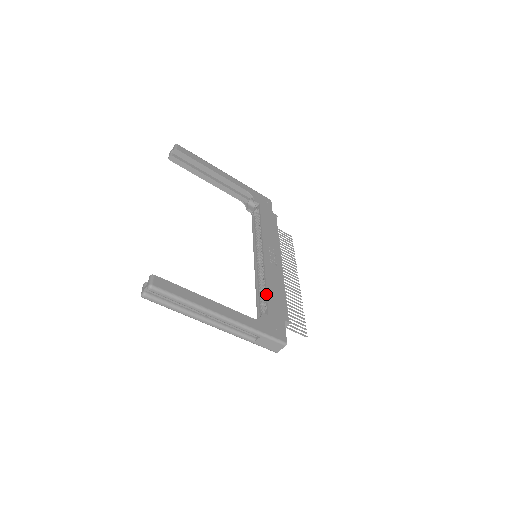
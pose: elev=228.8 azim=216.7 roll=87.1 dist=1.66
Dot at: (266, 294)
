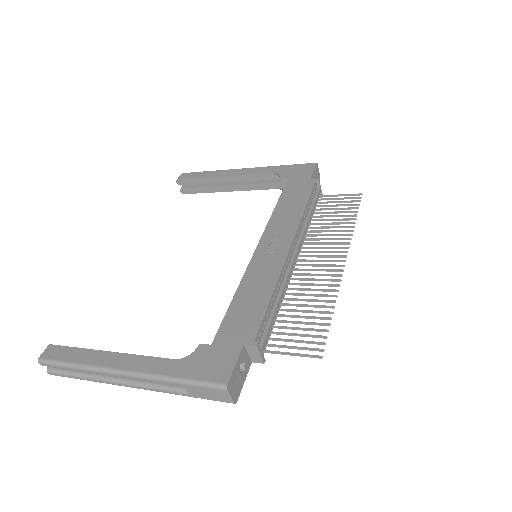
Dot at: occluded
